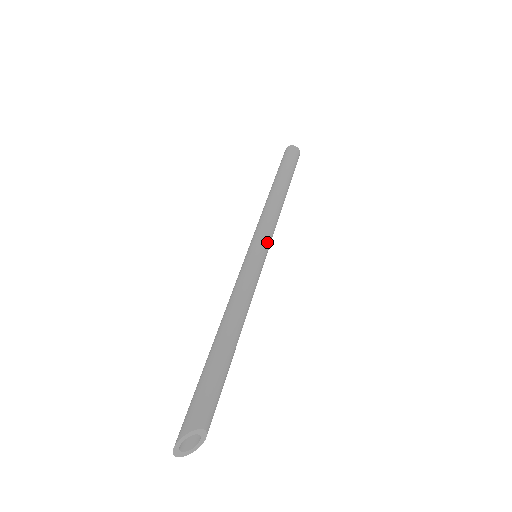
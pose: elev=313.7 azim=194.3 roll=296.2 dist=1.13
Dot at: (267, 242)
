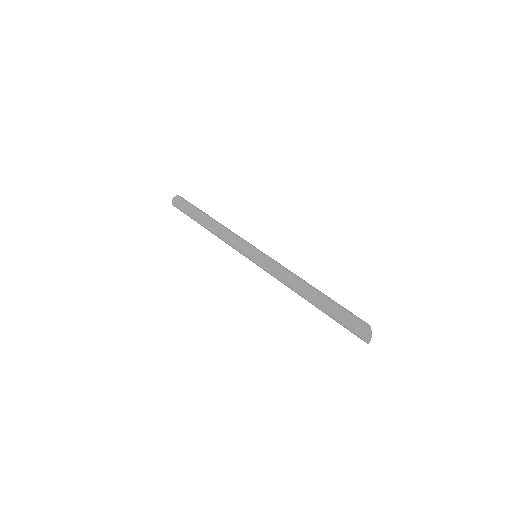
Dot at: occluded
